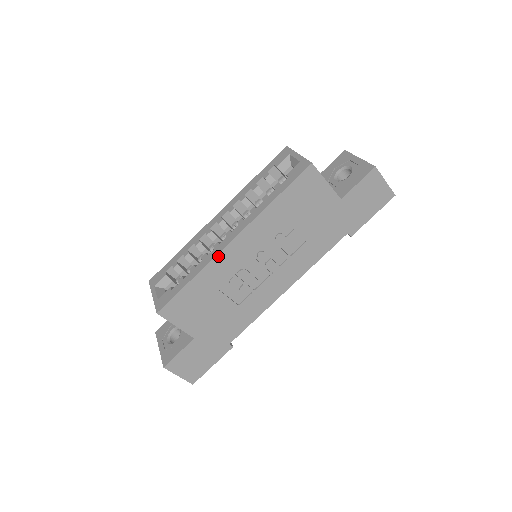
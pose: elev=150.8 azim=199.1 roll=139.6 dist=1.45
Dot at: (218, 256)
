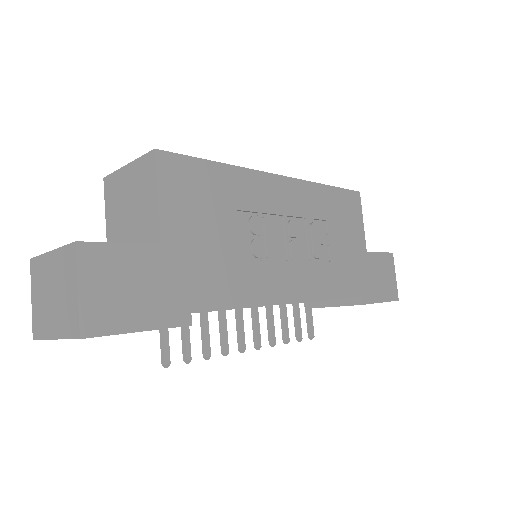
Dot at: (260, 174)
